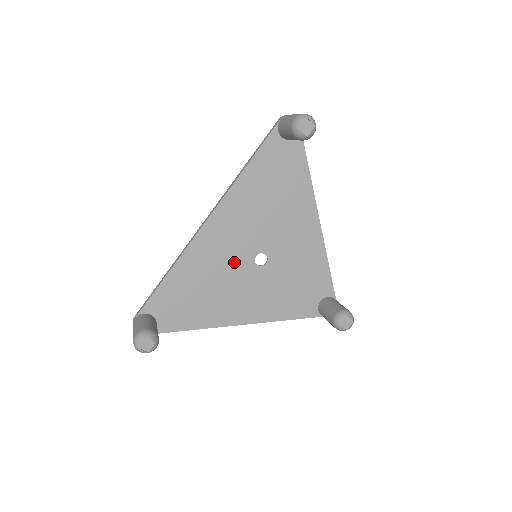
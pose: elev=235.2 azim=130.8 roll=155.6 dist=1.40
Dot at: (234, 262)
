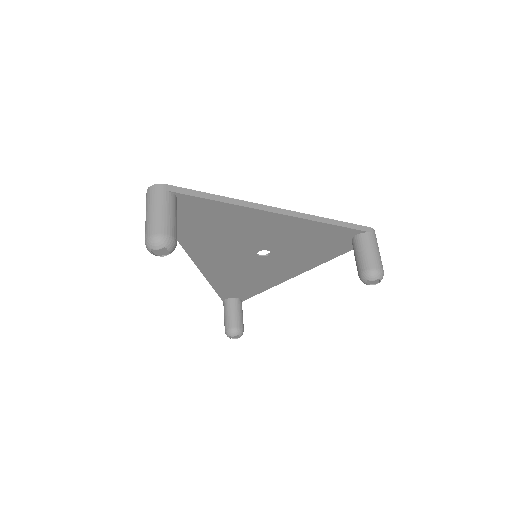
Dot at: (245, 264)
